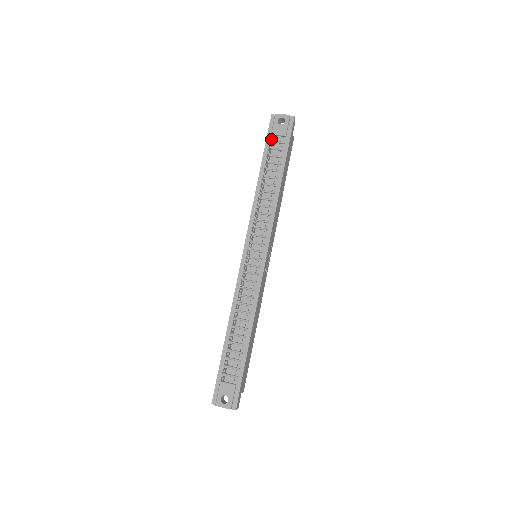
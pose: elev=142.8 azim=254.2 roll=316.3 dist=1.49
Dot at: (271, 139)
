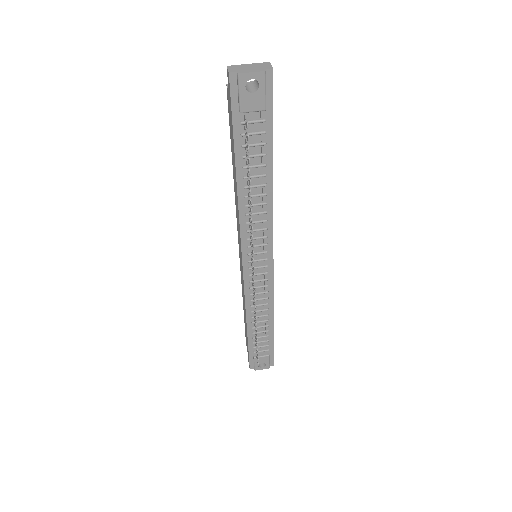
Dot at: (241, 119)
